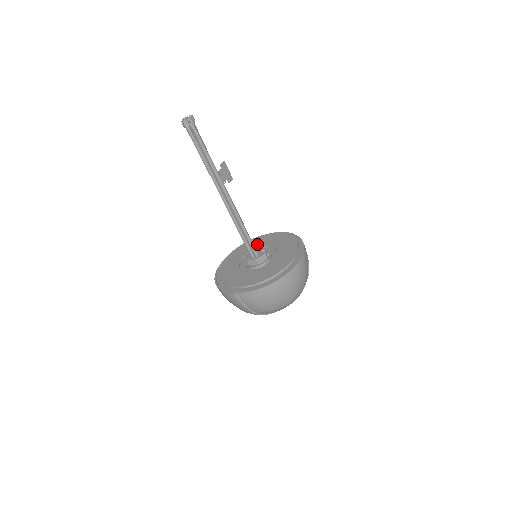
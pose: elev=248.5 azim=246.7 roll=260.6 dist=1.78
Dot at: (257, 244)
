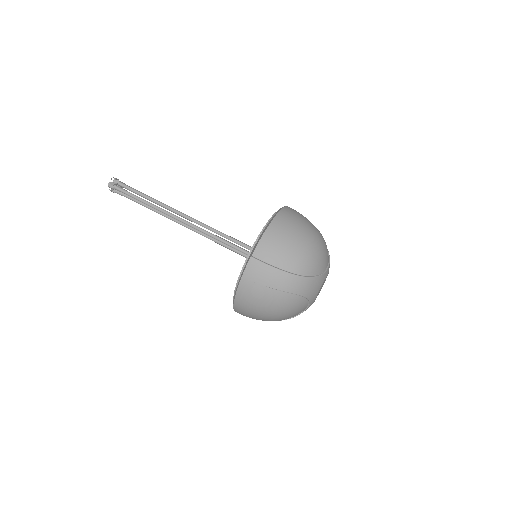
Dot at: occluded
